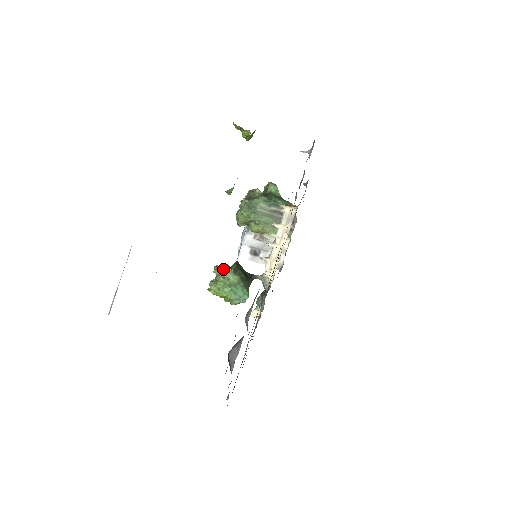
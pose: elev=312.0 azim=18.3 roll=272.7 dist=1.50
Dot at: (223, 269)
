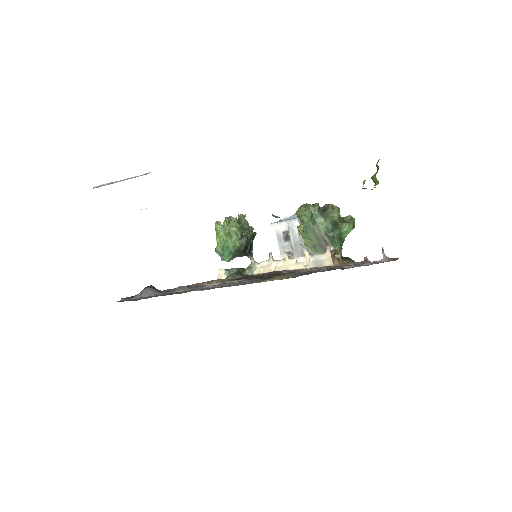
Dot at: (236, 228)
